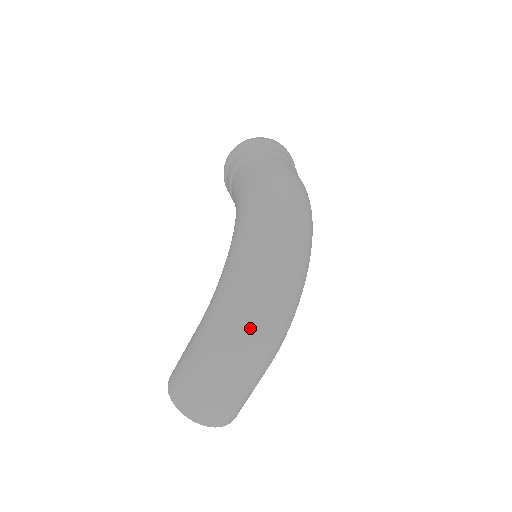
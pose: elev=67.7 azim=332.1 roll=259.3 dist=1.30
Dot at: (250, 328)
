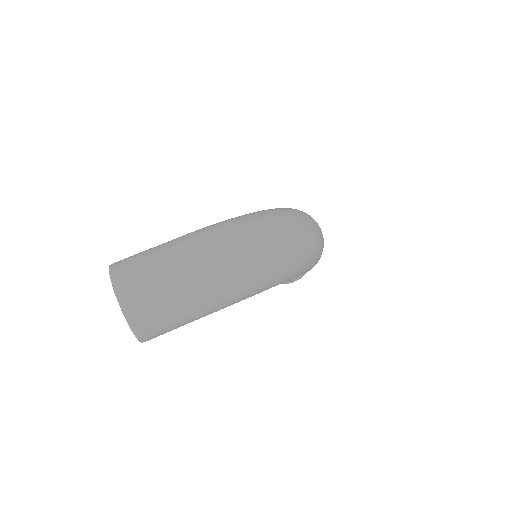
Dot at: (236, 243)
